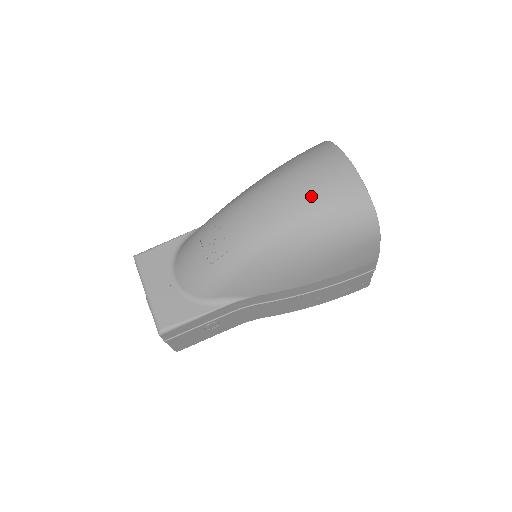
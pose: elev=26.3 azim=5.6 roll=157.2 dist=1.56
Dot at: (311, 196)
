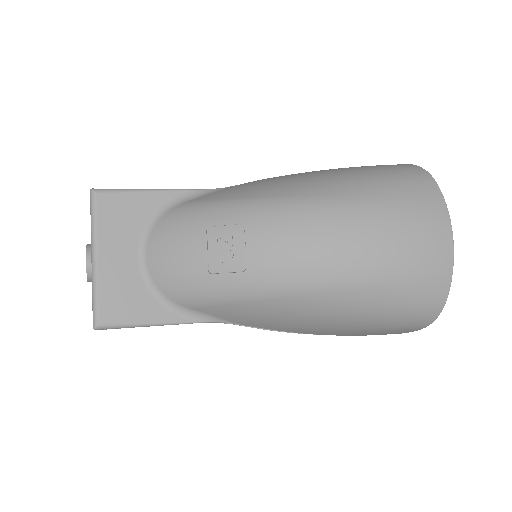
Dot at: (388, 259)
